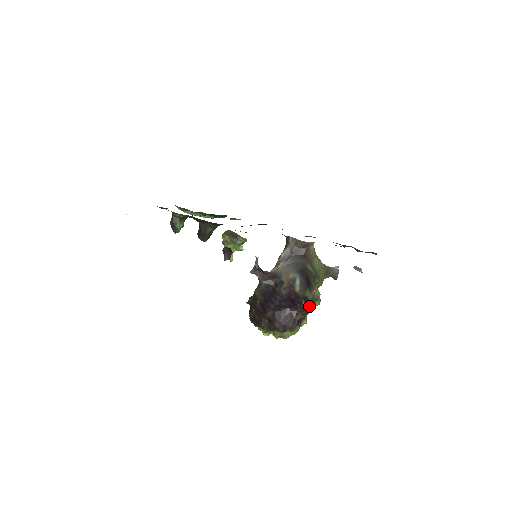
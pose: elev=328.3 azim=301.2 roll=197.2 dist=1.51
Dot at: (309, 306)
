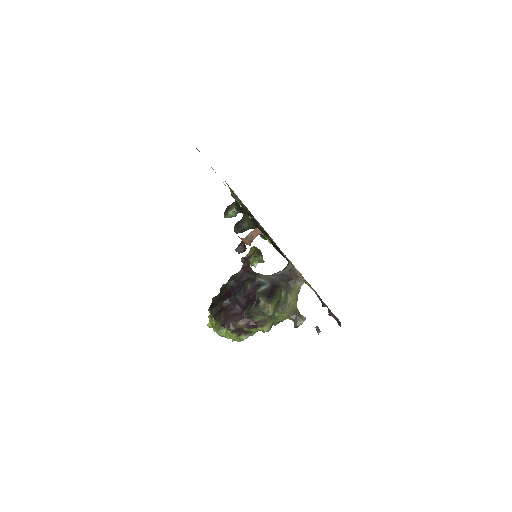
Dot at: (256, 313)
